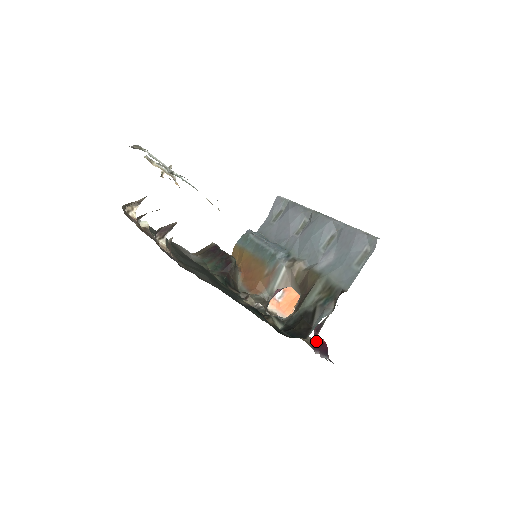
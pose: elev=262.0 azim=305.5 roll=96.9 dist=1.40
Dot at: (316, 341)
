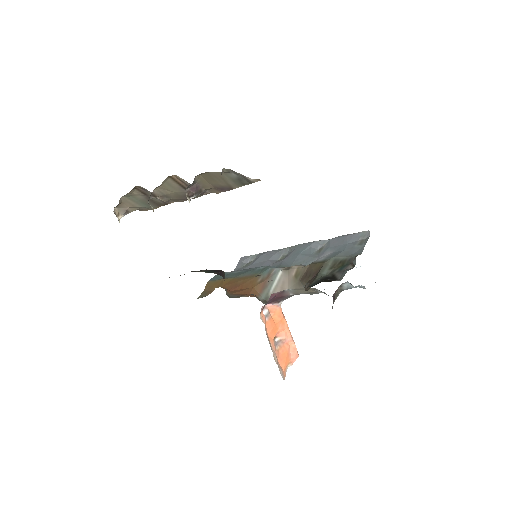
Dot at: occluded
